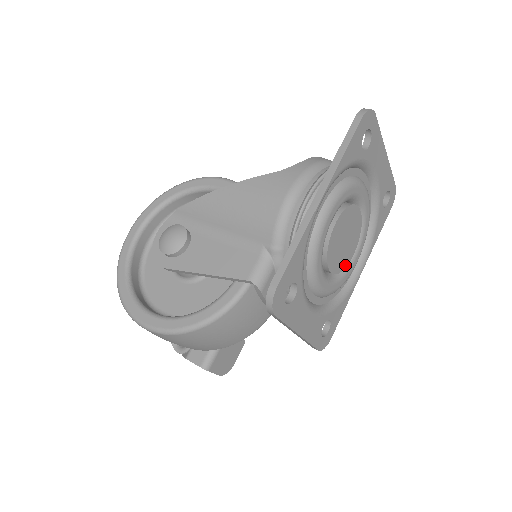
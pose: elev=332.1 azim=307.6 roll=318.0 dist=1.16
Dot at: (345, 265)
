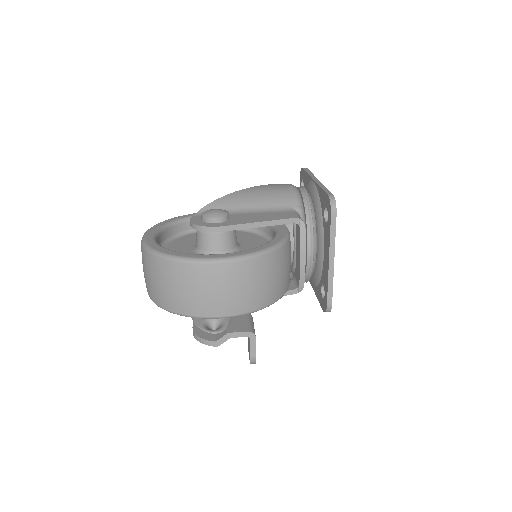
Dot at: occluded
